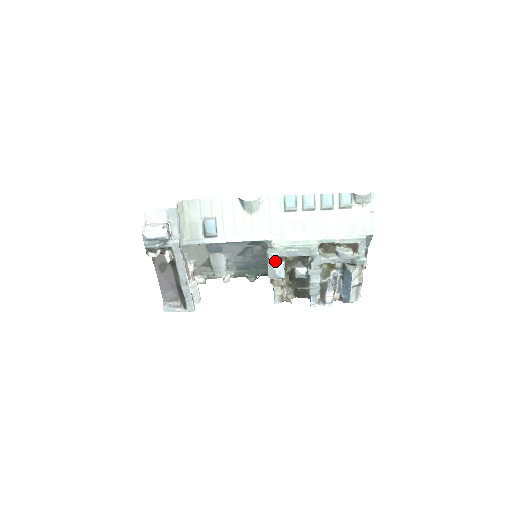
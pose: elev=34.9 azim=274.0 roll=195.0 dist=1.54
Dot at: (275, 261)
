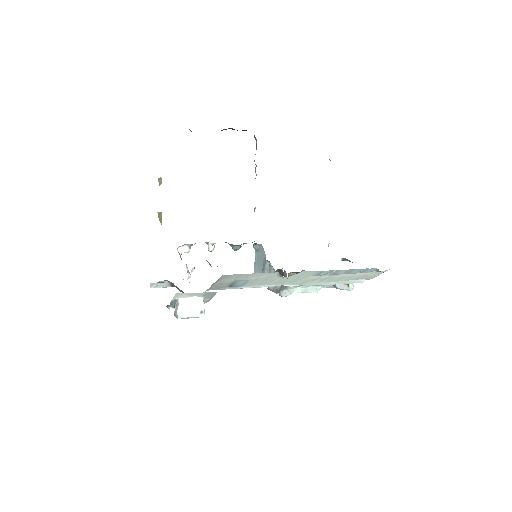
Dot at: occluded
